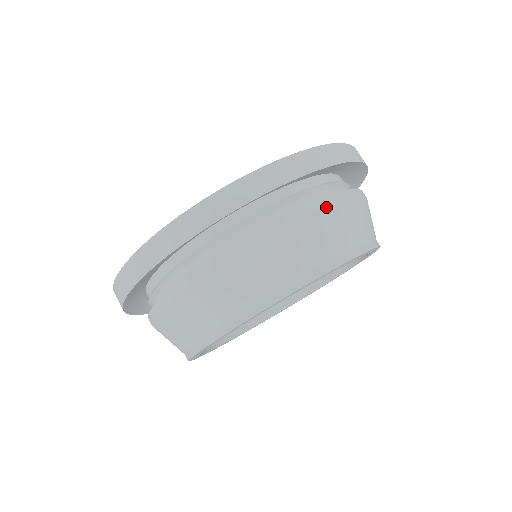
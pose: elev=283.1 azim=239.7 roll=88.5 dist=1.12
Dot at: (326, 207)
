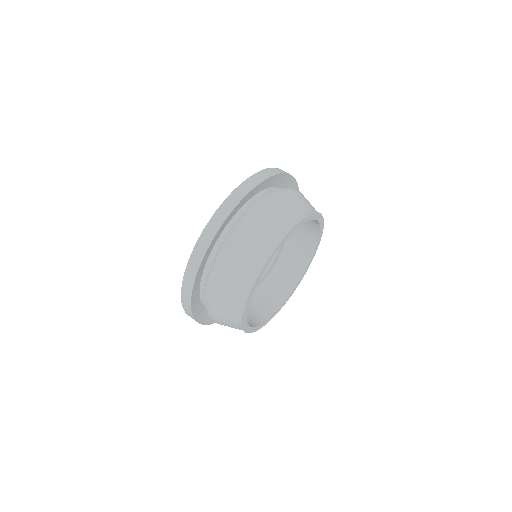
Dot at: (231, 253)
